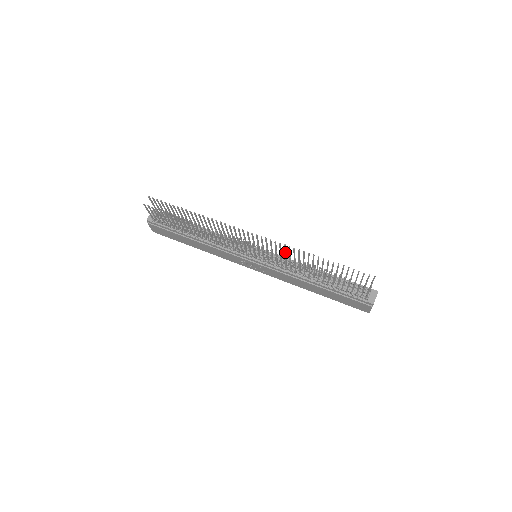
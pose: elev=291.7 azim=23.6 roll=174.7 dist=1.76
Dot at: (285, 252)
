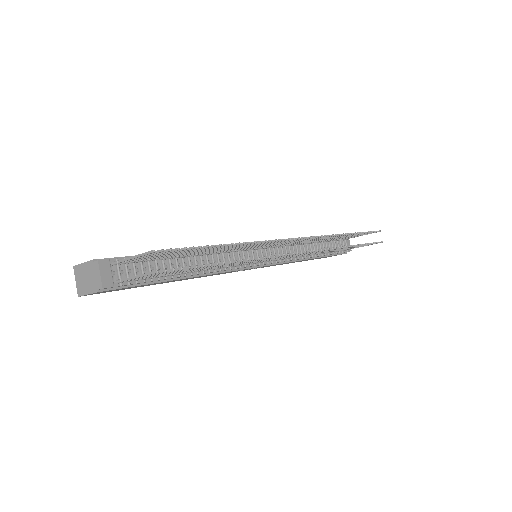
Dot at: (309, 240)
